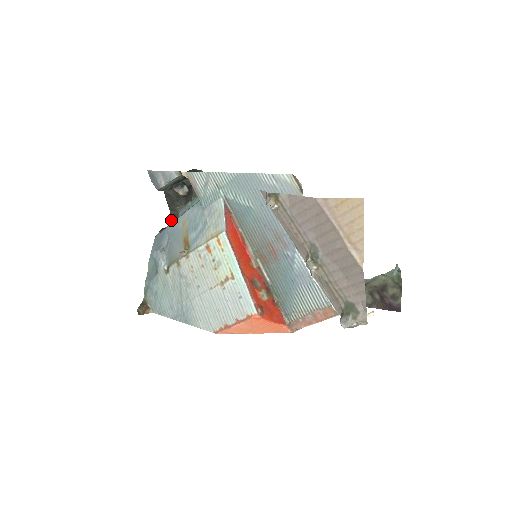
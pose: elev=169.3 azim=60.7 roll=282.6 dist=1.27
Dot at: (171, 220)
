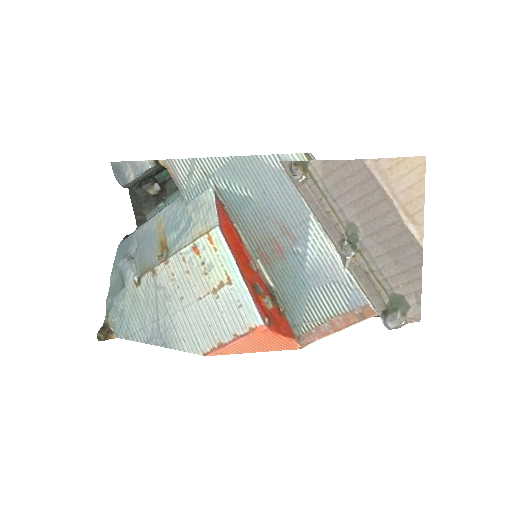
Dot at: occluded
